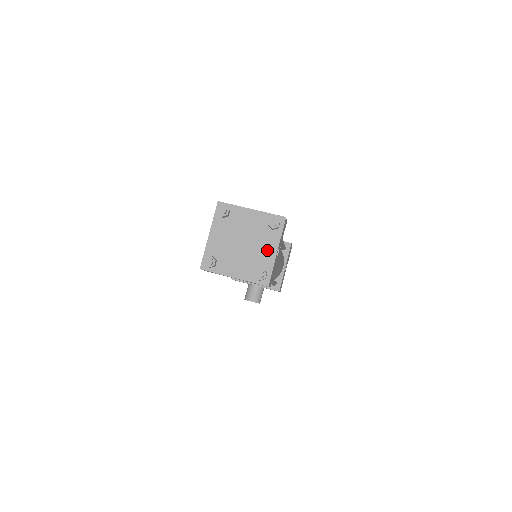
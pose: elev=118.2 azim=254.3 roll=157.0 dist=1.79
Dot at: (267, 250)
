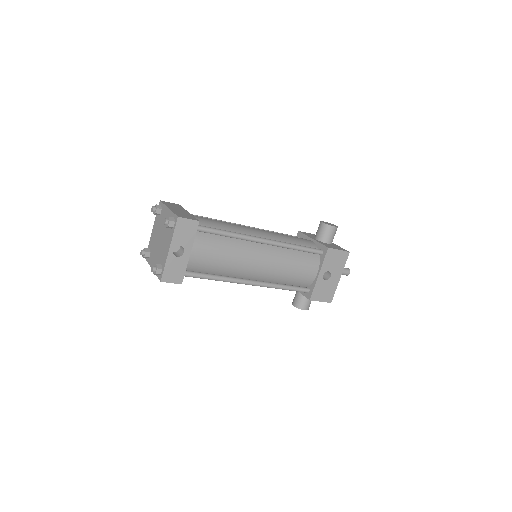
Dot at: (166, 247)
